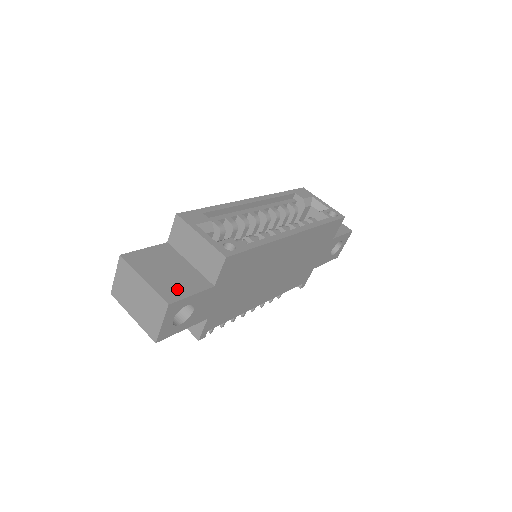
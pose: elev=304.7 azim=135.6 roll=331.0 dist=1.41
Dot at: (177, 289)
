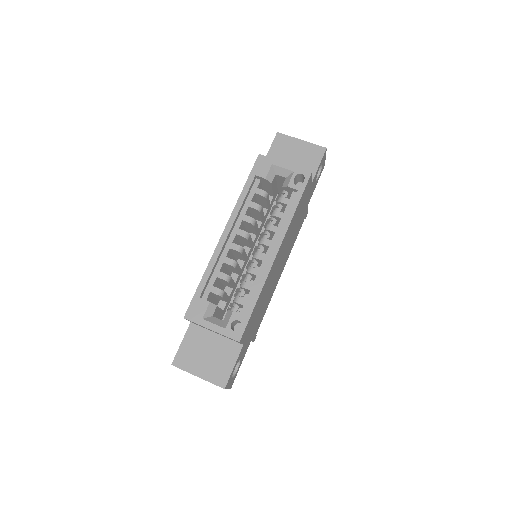
Dot at: (222, 369)
